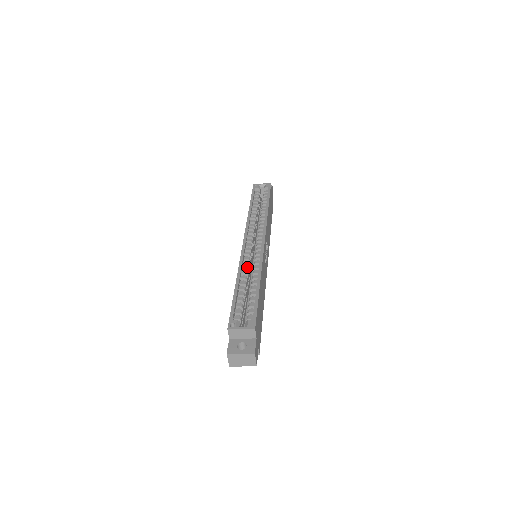
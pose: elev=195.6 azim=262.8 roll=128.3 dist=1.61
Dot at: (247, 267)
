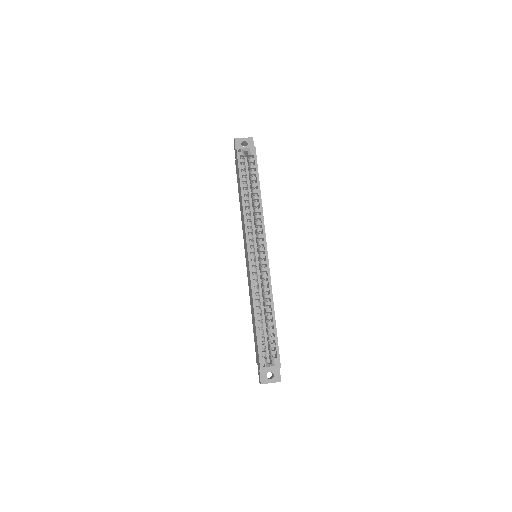
Dot at: (258, 290)
